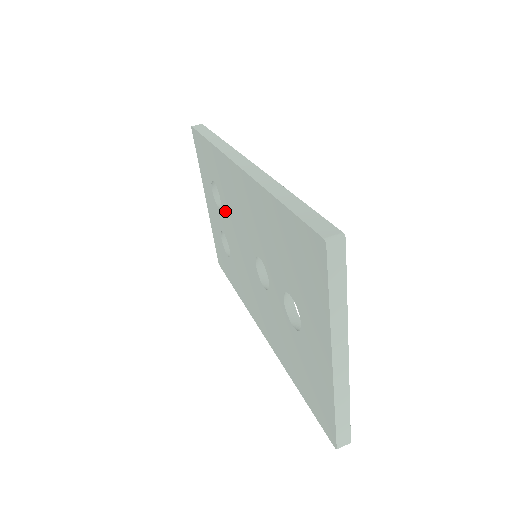
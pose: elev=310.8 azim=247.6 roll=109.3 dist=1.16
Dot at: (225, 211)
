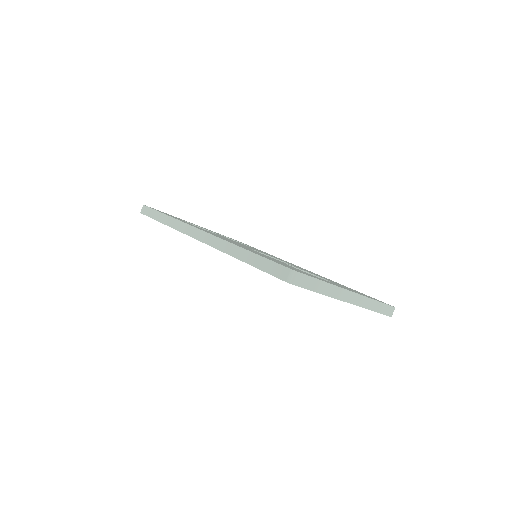
Dot at: occluded
